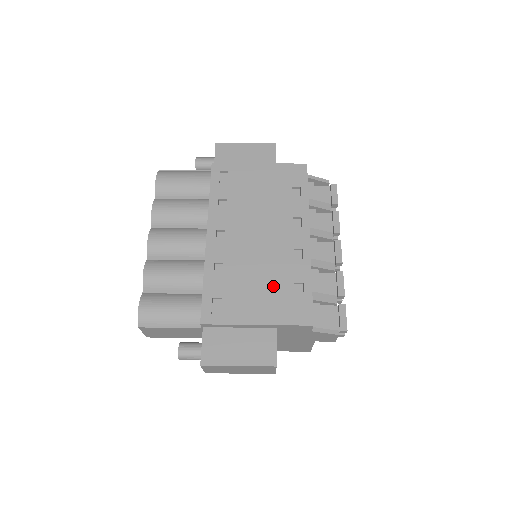
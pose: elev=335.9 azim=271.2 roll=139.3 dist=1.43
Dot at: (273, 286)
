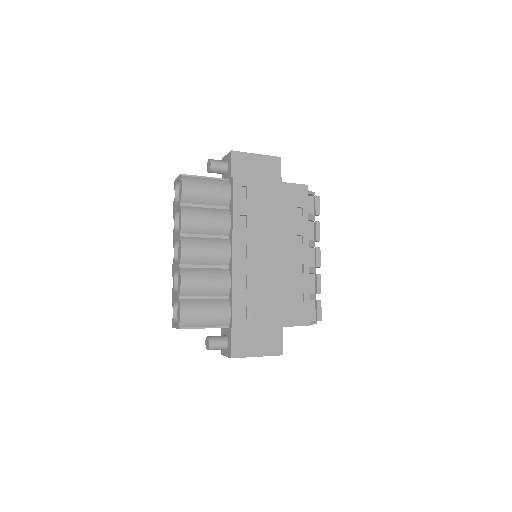
Dot at: (283, 295)
